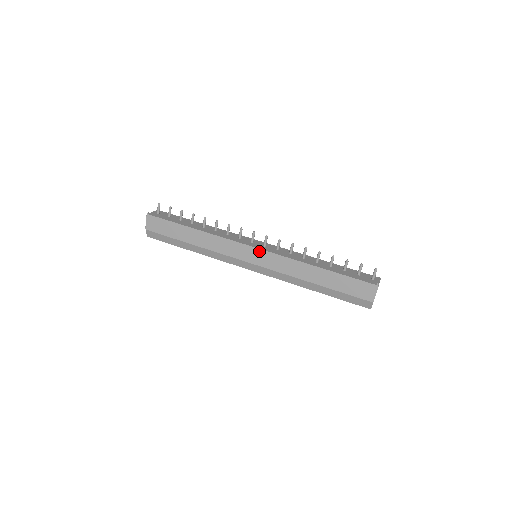
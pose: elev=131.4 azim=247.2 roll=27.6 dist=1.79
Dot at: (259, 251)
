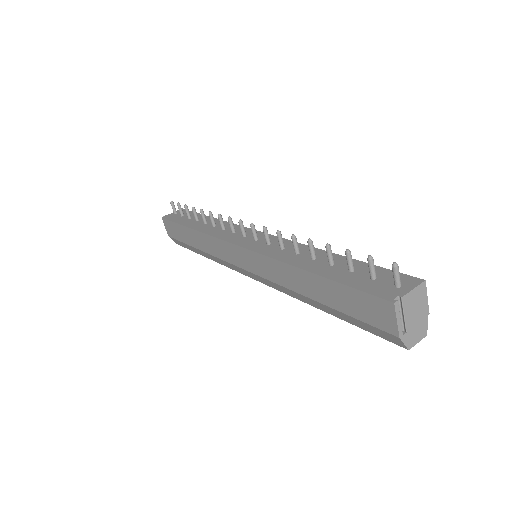
Dot at: (242, 250)
